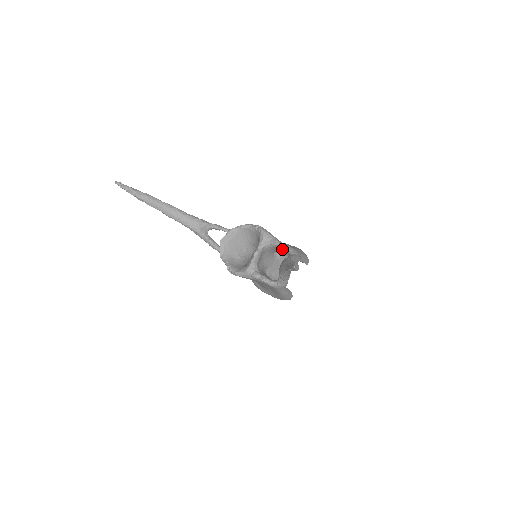
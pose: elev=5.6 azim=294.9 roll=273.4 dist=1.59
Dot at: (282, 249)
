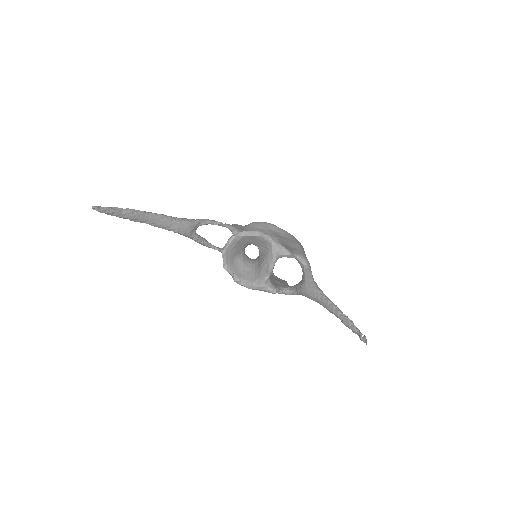
Dot at: occluded
